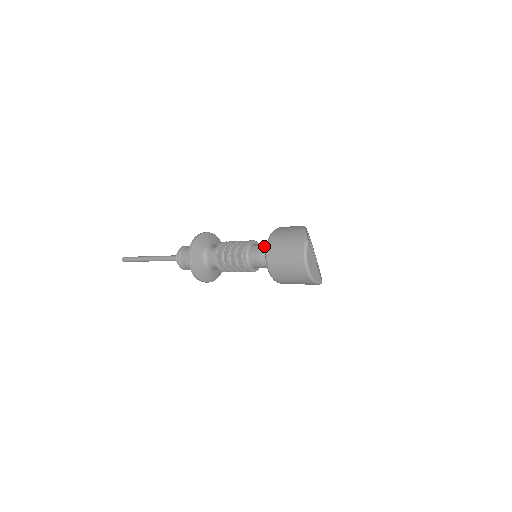
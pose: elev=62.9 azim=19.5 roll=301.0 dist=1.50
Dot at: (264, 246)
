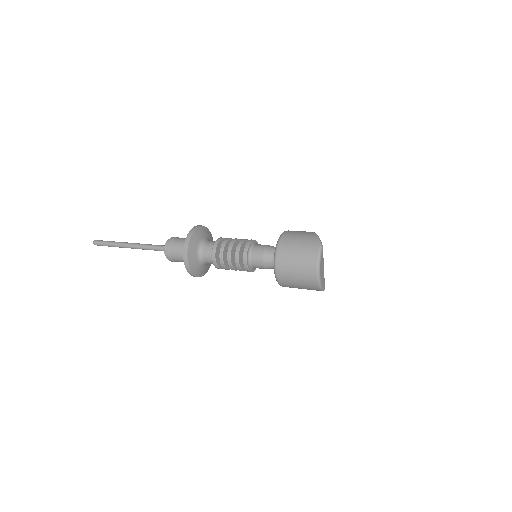
Dot at: (269, 247)
